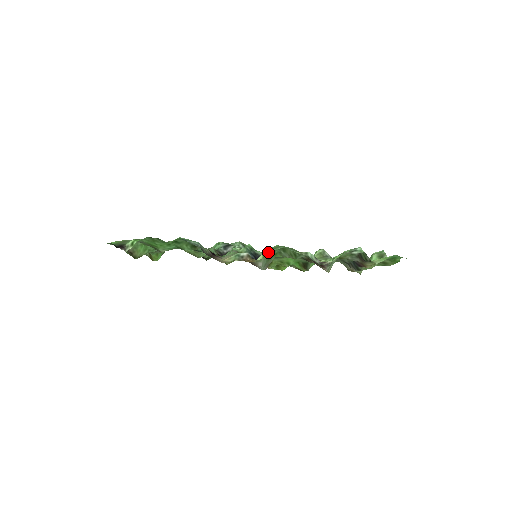
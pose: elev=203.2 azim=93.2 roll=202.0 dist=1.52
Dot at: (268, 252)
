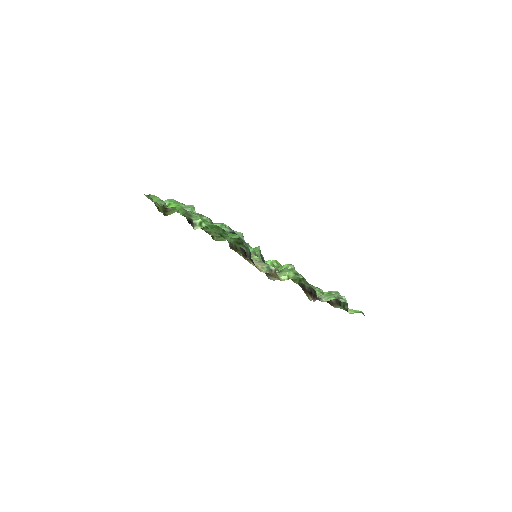
Dot at: (292, 276)
